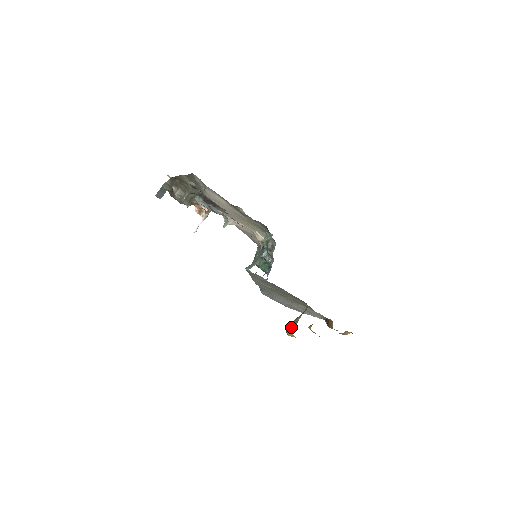
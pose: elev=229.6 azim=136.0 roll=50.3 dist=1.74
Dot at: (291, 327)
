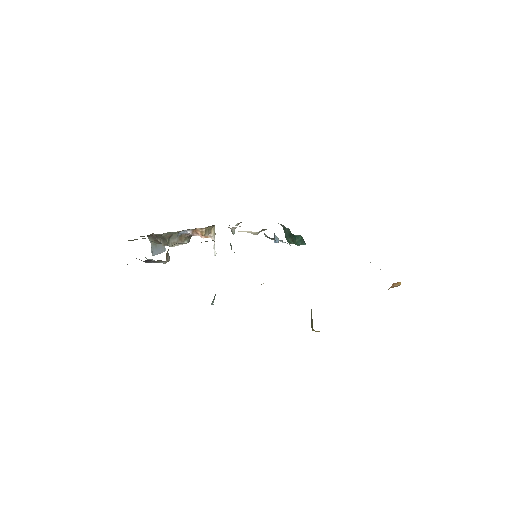
Dot at: (311, 323)
